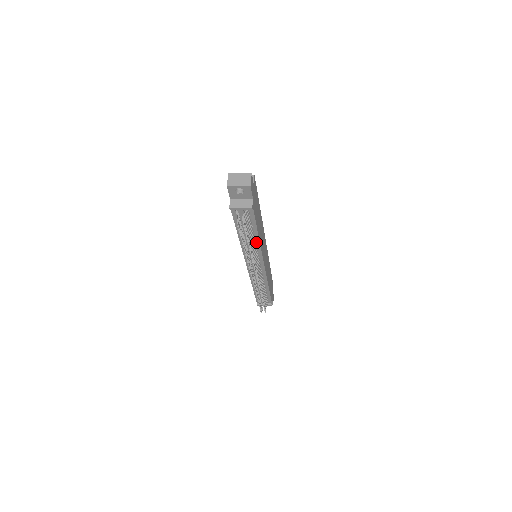
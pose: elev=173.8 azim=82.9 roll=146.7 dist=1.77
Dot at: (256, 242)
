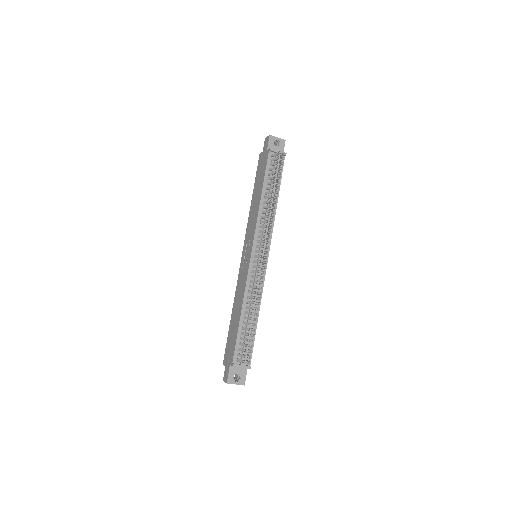
Dot at: (273, 210)
